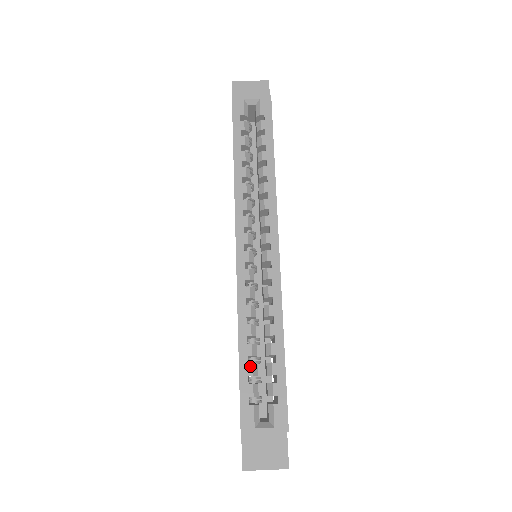
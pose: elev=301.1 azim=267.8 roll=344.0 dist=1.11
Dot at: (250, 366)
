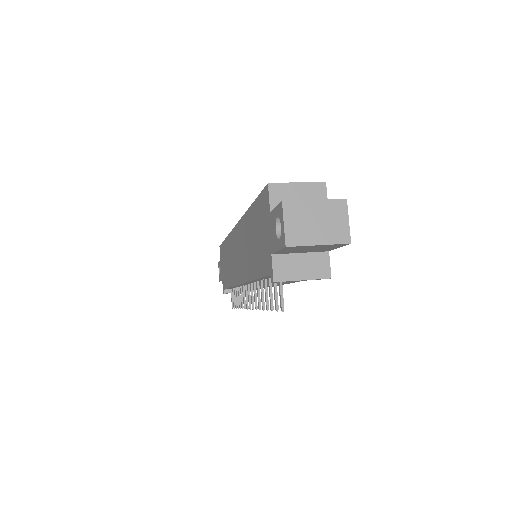
Dot at: occluded
